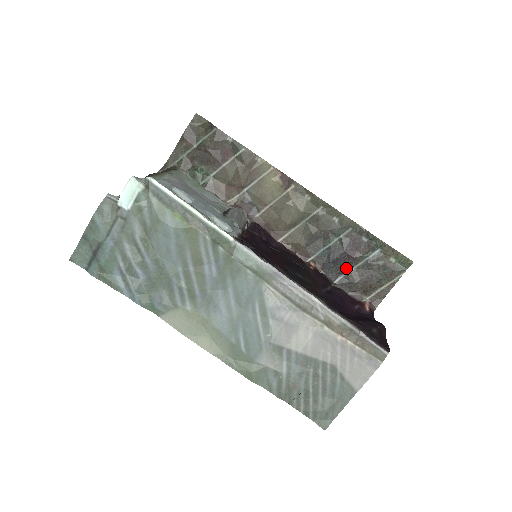
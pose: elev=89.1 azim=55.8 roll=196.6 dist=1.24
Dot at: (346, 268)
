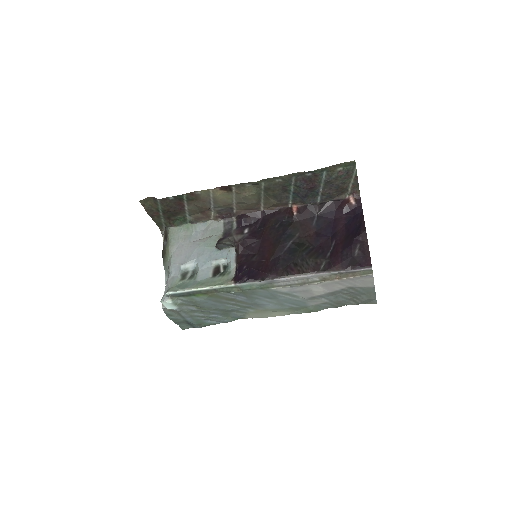
Dot at: (316, 193)
